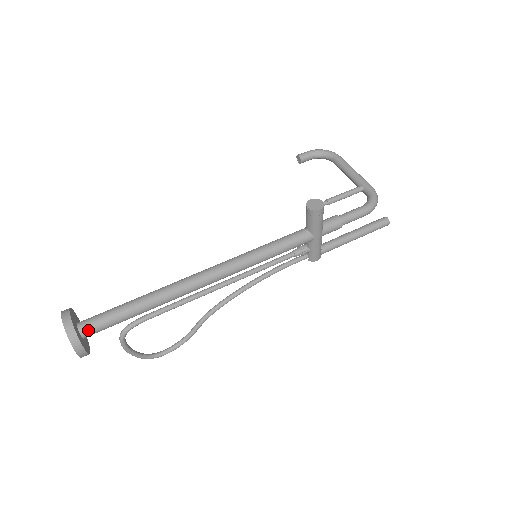
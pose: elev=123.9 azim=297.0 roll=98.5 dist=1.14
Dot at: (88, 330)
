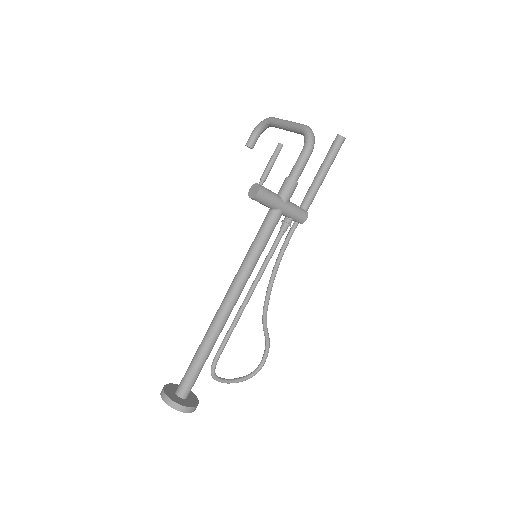
Dot at: (183, 392)
